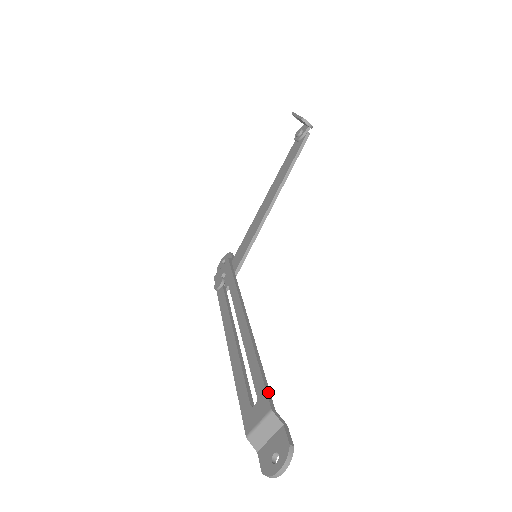
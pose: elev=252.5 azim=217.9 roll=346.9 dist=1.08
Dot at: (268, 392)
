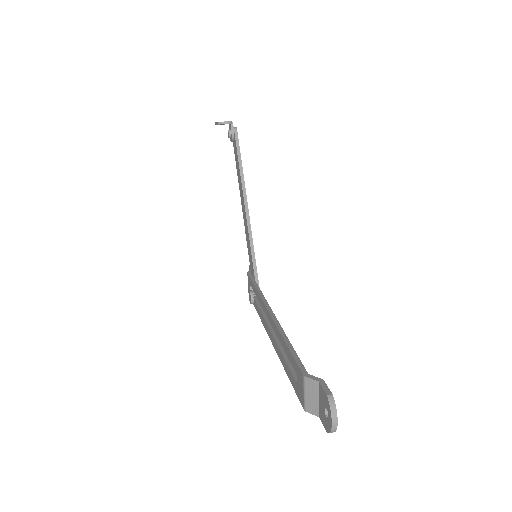
Dot at: (299, 363)
